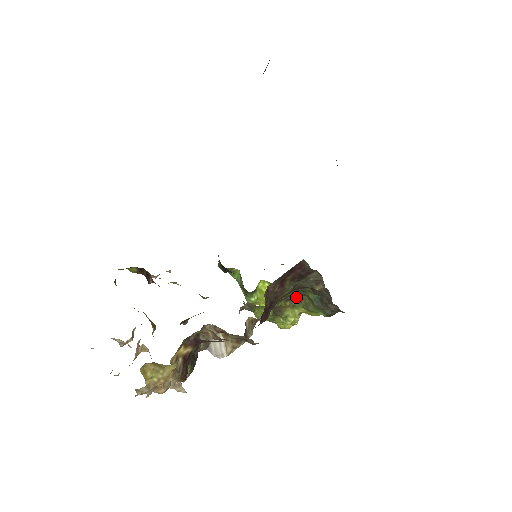
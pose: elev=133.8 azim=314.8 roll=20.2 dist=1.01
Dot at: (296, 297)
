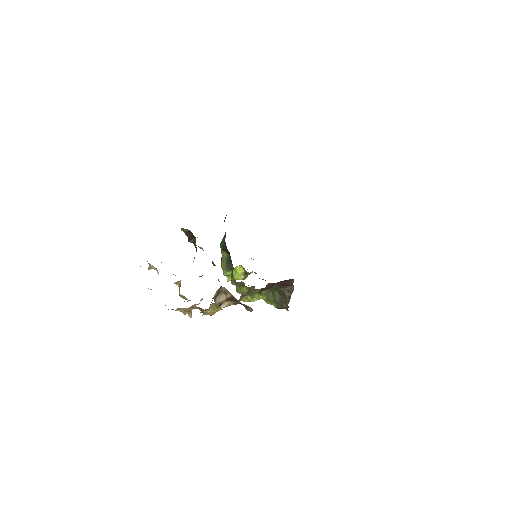
Dot at: (266, 290)
